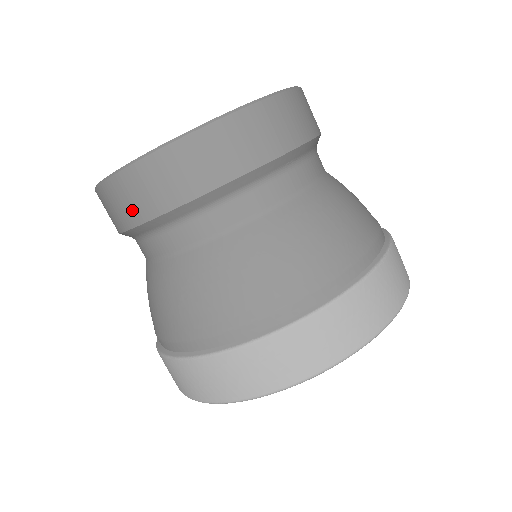
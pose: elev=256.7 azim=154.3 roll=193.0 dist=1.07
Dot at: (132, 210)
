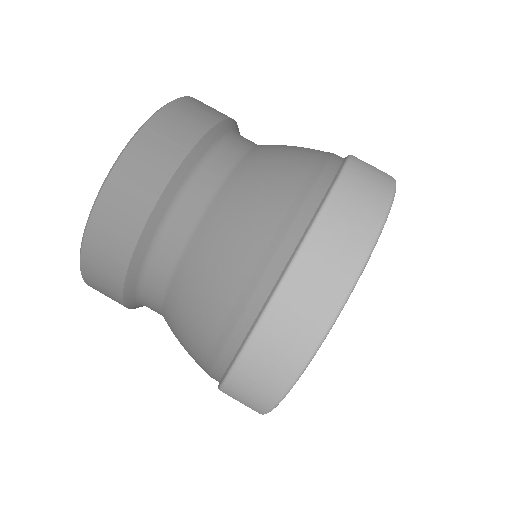
Dot at: (110, 292)
